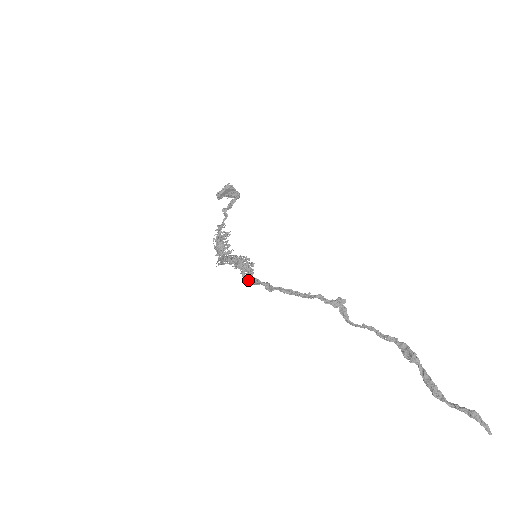
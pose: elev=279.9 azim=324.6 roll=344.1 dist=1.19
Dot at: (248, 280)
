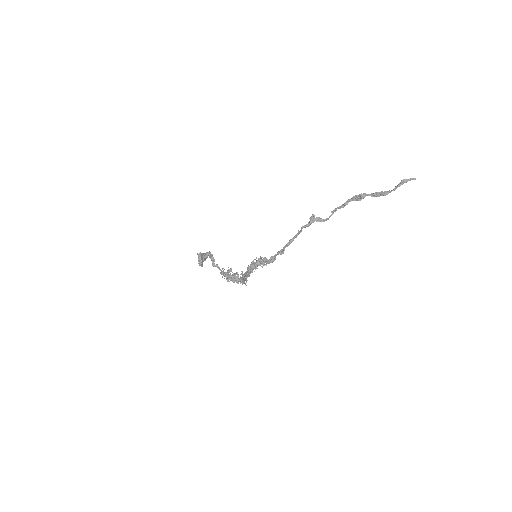
Dot at: (269, 262)
